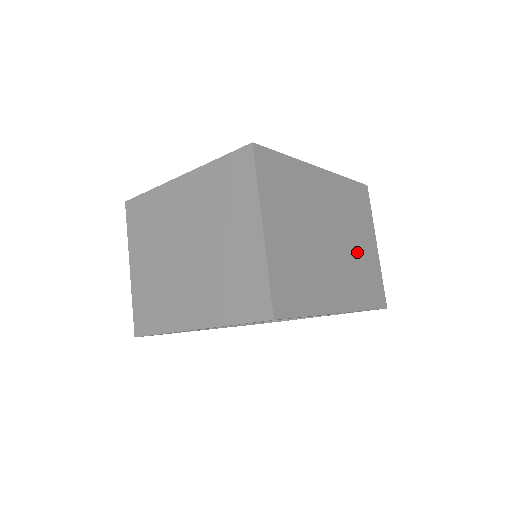
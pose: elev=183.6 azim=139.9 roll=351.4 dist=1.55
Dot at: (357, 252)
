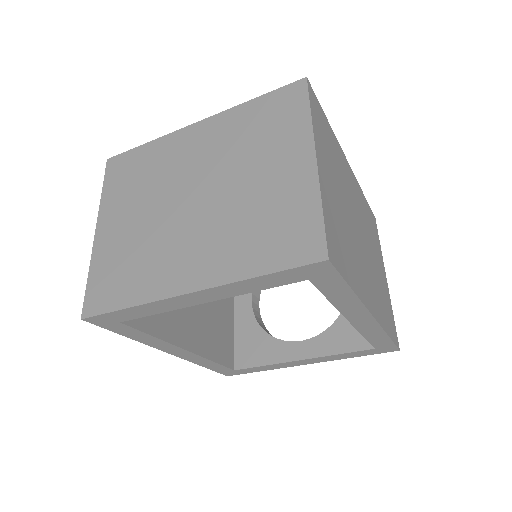
Dot at: (376, 269)
